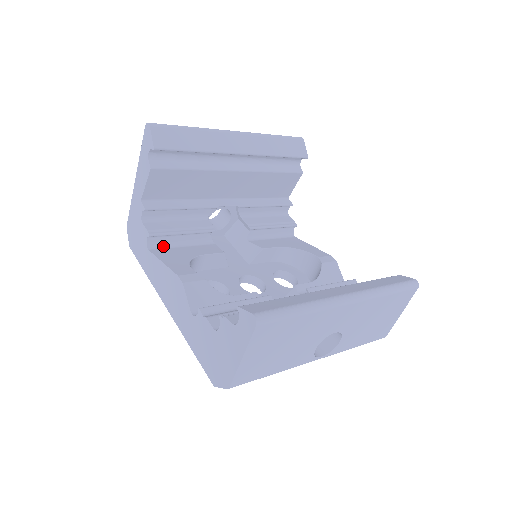
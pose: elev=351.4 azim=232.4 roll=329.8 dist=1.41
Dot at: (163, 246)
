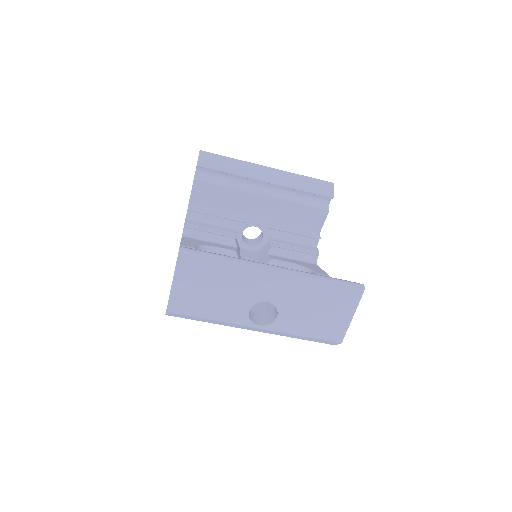
Dot at: (194, 237)
